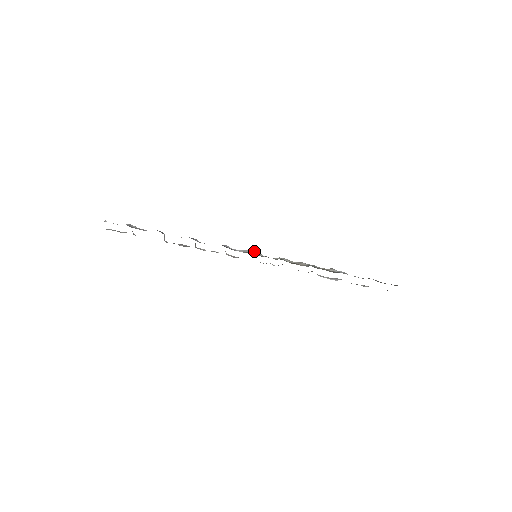
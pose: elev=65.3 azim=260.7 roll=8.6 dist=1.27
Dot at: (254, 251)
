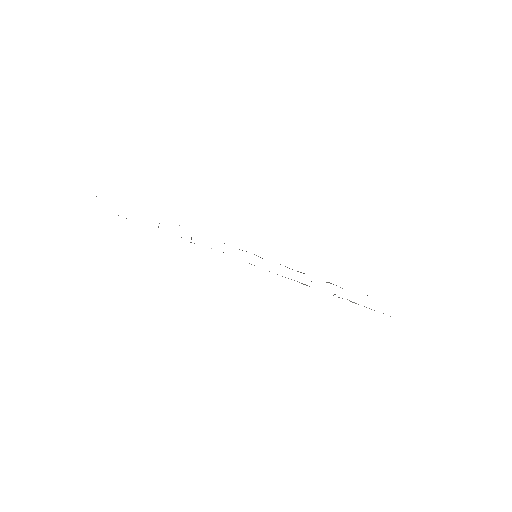
Dot at: occluded
